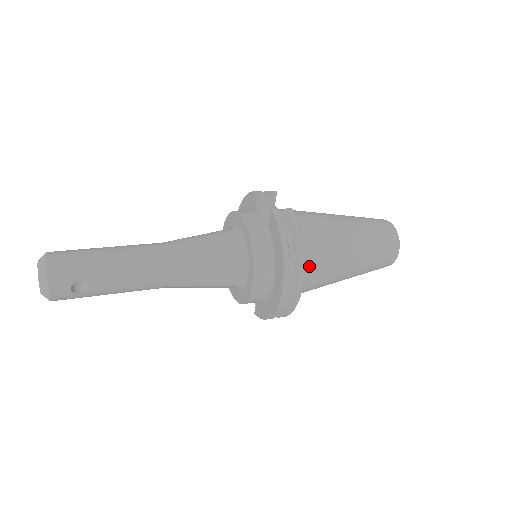
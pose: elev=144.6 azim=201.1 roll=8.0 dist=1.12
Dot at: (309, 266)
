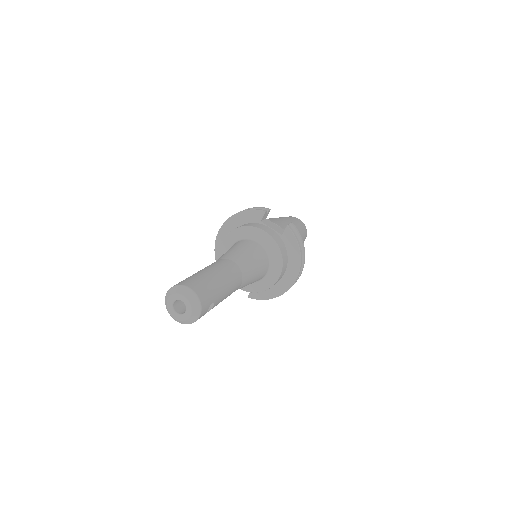
Dot at: occluded
